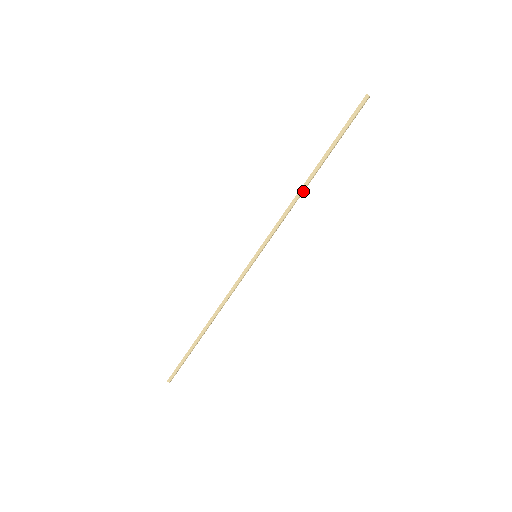
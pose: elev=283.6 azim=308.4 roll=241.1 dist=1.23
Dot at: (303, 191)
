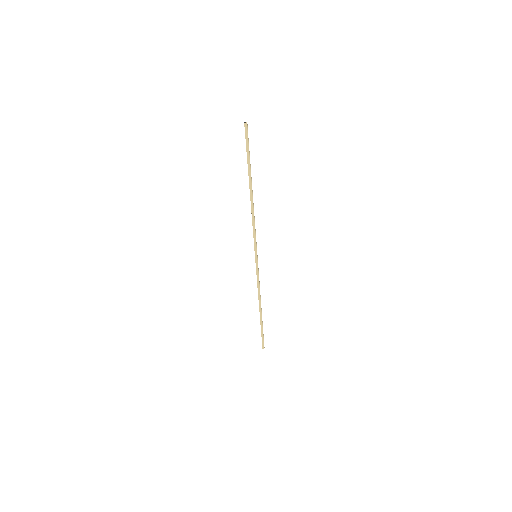
Dot at: (253, 203)
